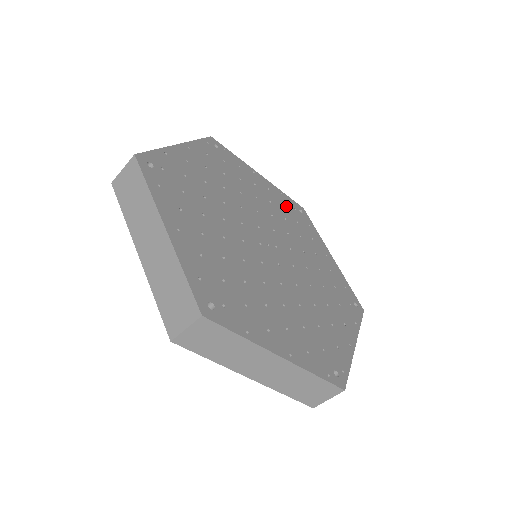
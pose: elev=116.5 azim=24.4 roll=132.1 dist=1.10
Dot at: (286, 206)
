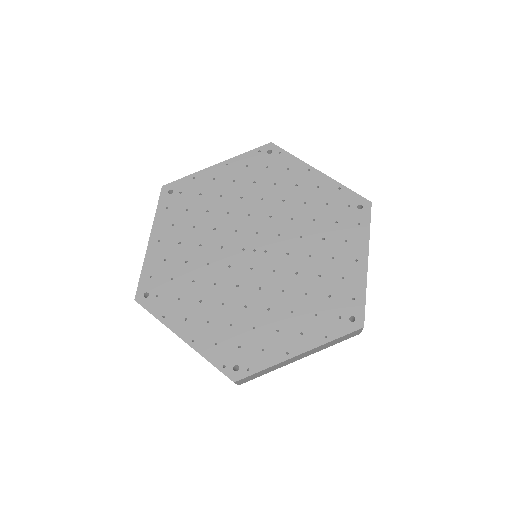
Dot at: (333, 204)
